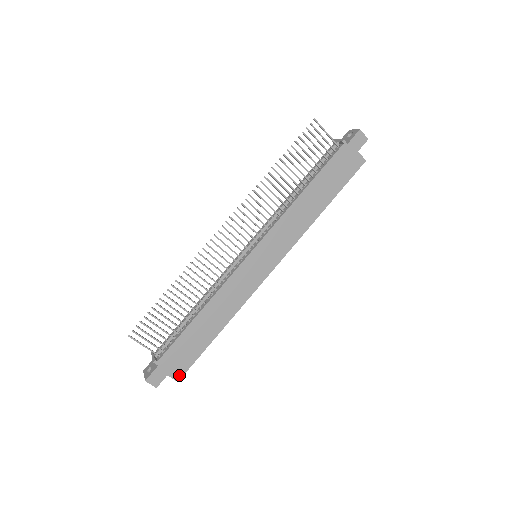
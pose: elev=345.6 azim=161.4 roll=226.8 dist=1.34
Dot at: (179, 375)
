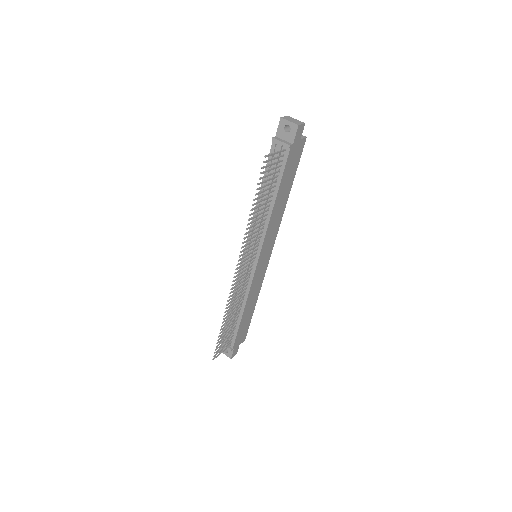
Dot at: (244, 338)
